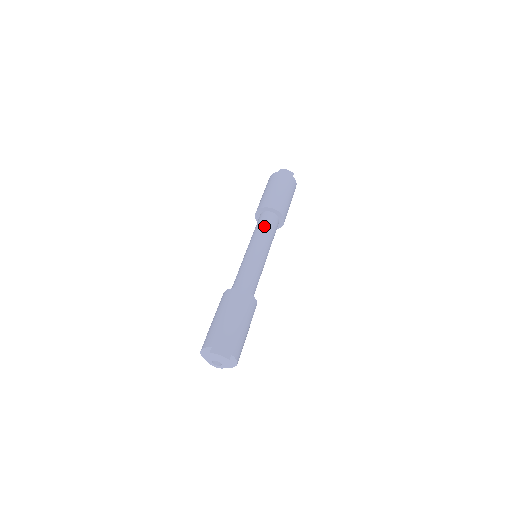
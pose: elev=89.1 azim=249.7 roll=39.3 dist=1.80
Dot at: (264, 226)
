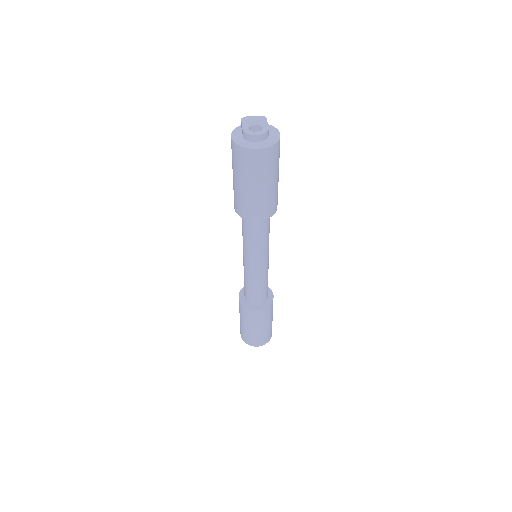
Dot at: occluded
